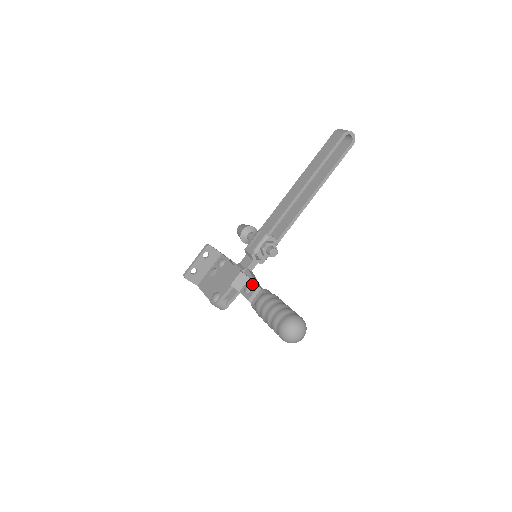
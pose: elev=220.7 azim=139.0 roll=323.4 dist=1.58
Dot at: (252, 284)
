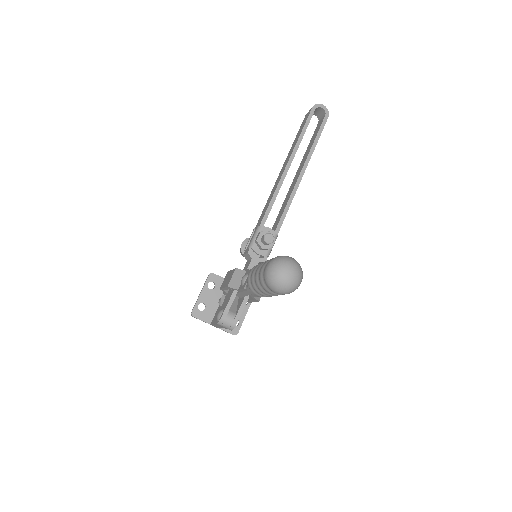
Dot at: (248, 272)
